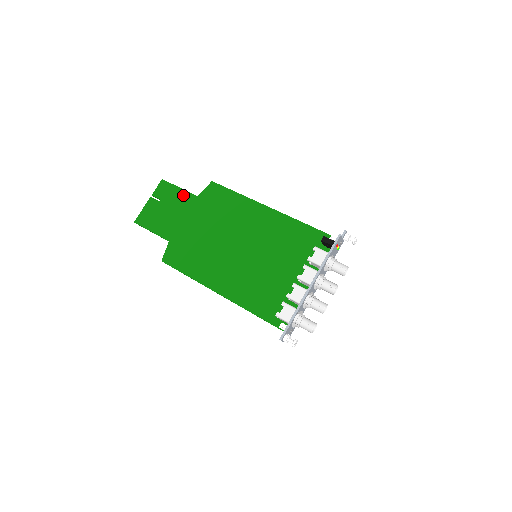
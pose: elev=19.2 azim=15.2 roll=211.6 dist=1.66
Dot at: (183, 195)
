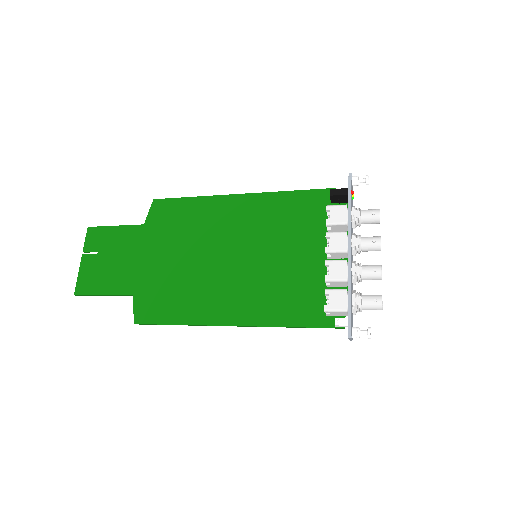
Dot at: (124, 232)
